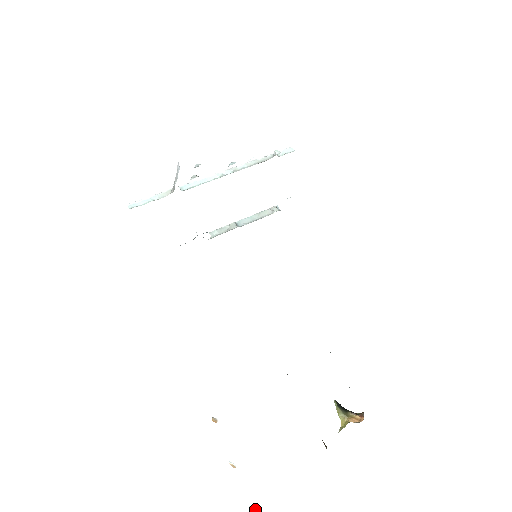
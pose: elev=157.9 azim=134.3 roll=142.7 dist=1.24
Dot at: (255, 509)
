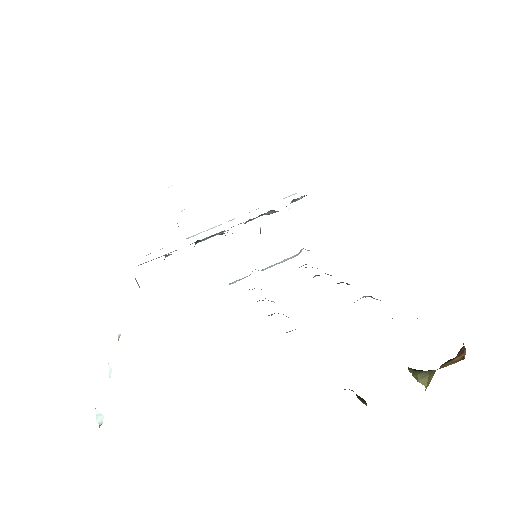
Dot at: (102, 416)
